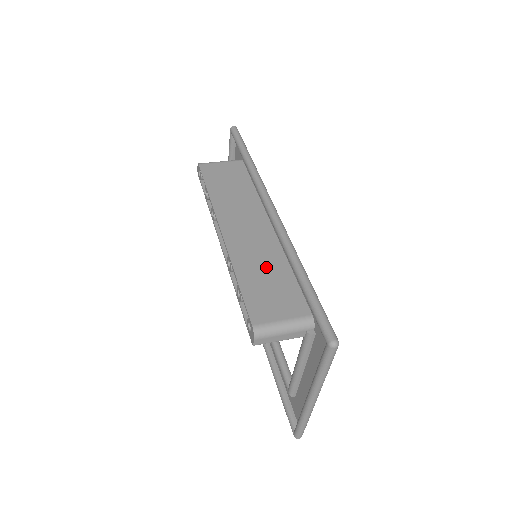
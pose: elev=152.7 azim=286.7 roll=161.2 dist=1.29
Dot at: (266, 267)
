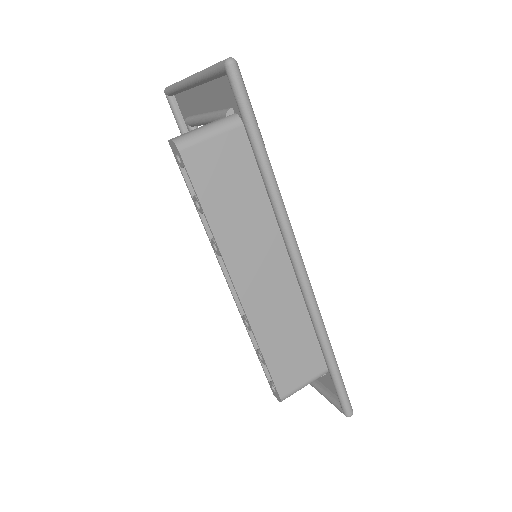
Dot at: (288, 328)
